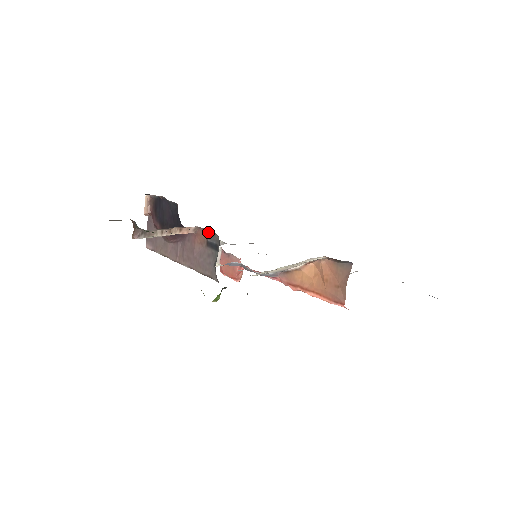
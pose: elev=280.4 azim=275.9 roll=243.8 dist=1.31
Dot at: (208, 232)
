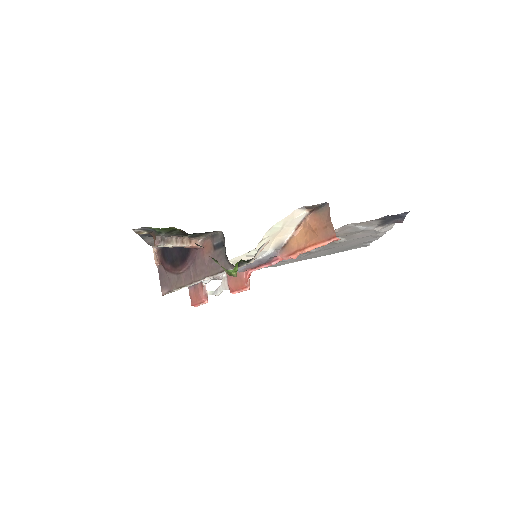
Dot at: (212, 236)
